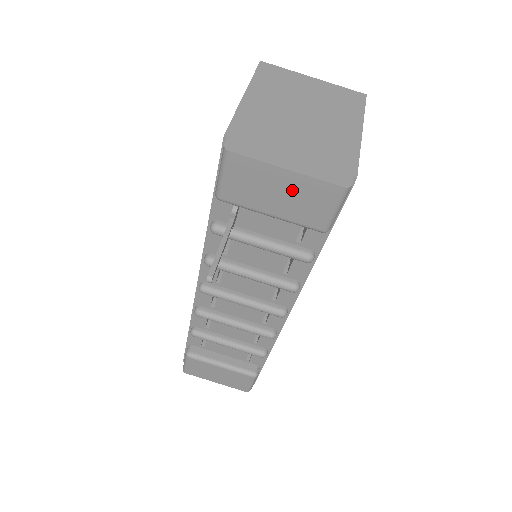
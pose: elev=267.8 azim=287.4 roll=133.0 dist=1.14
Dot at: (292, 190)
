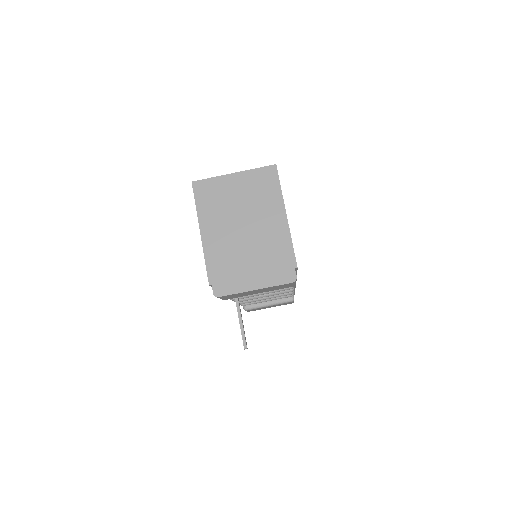
Dot at: (264, 290)
